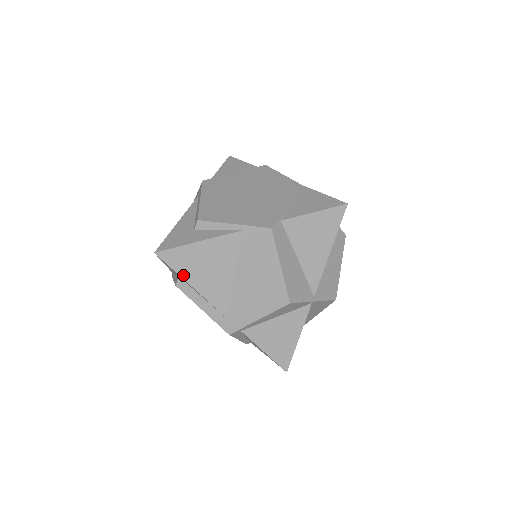
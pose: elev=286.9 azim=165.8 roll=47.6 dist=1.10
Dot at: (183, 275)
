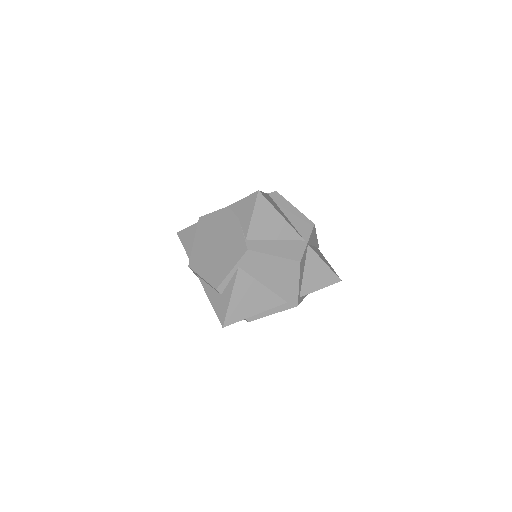
Dot at: (246, 317)
